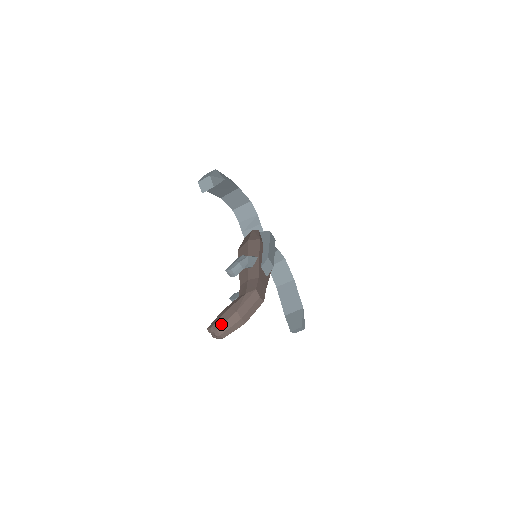
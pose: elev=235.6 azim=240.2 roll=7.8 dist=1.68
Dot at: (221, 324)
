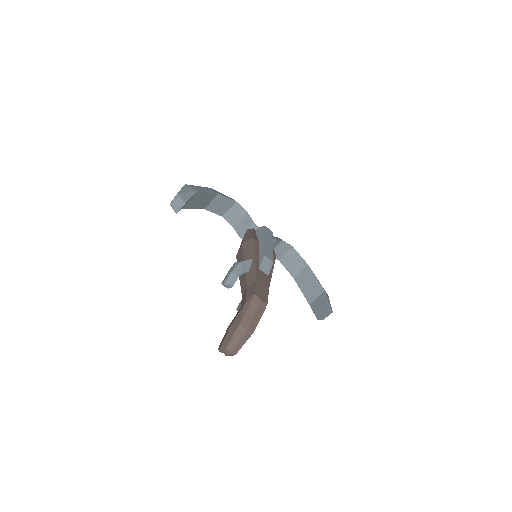
Dot at: (228, 341)
